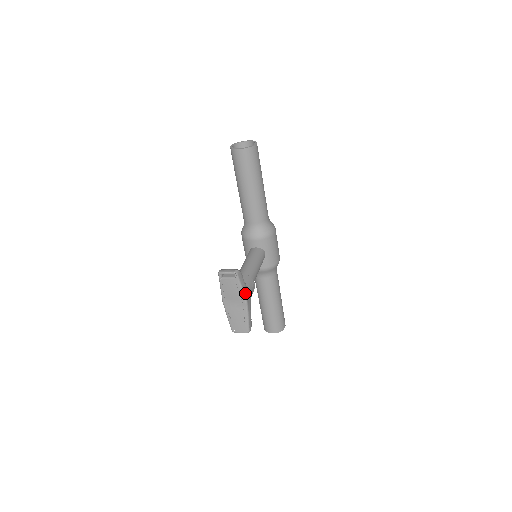
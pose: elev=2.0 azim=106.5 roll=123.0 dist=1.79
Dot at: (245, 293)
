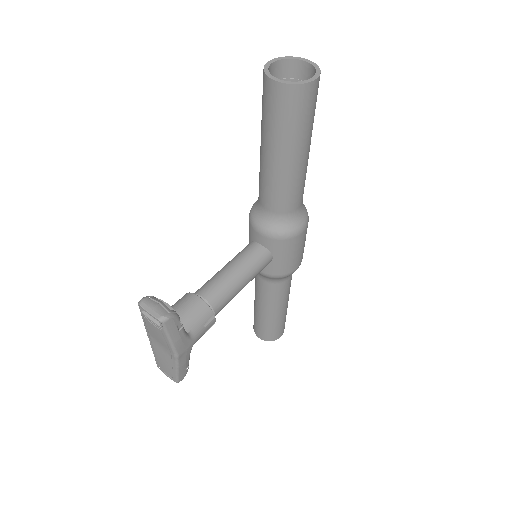
Dot at: (176, 345)
